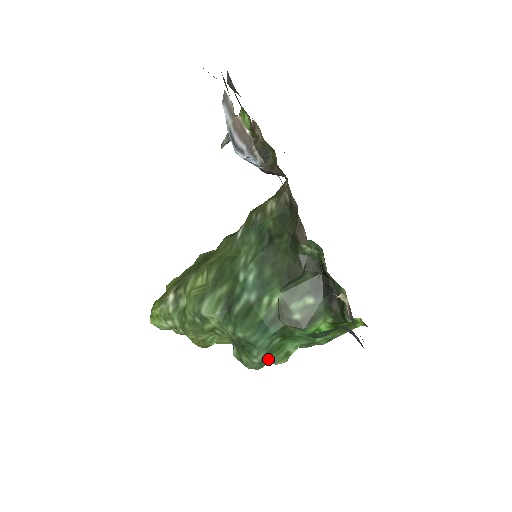
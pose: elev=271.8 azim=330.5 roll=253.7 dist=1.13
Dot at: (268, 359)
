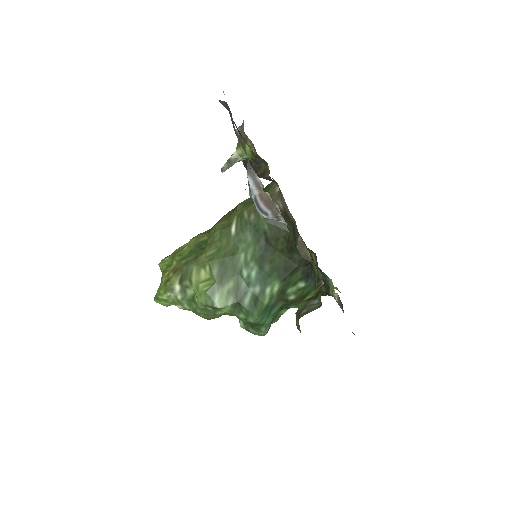
Dot at: occluded
